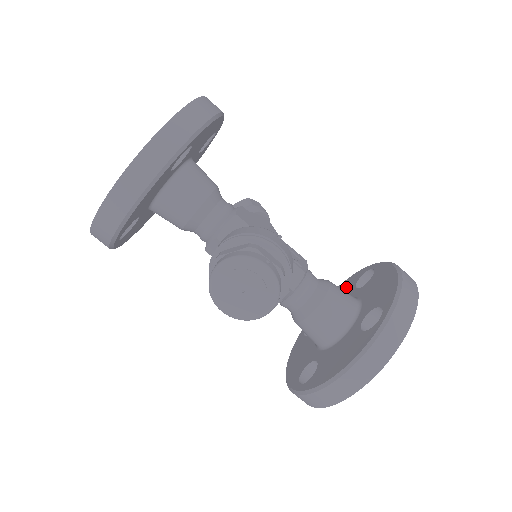
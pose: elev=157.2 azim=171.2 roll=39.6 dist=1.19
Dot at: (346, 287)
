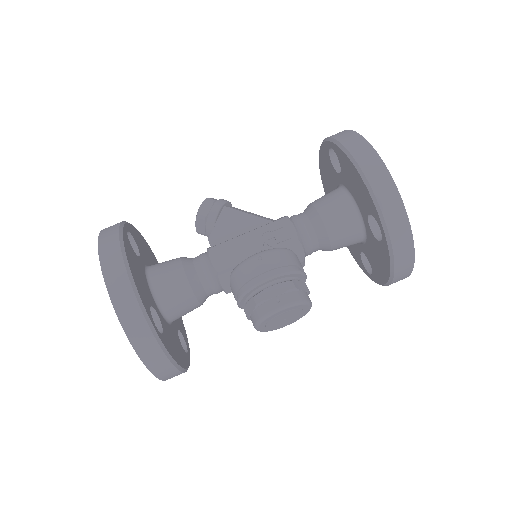
Dot at: (326, 164)
